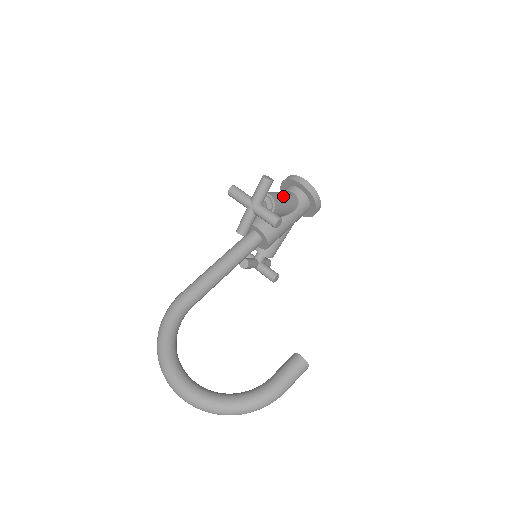
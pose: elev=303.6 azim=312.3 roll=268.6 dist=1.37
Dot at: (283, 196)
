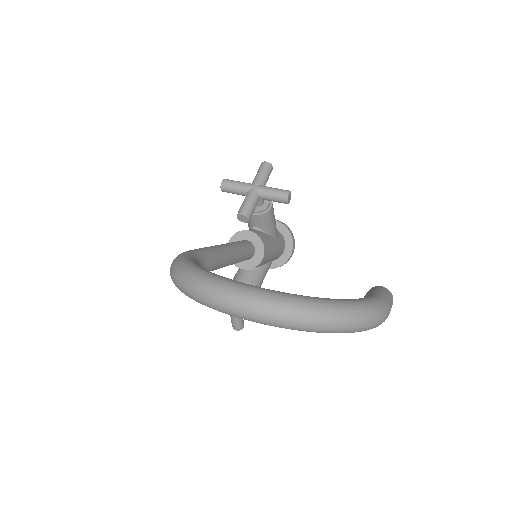
Dot at: occluded
